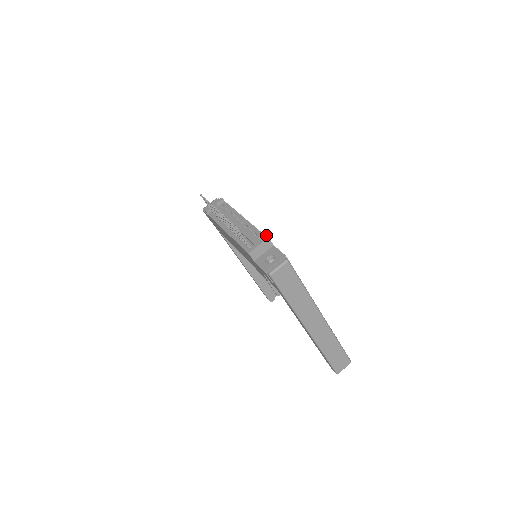
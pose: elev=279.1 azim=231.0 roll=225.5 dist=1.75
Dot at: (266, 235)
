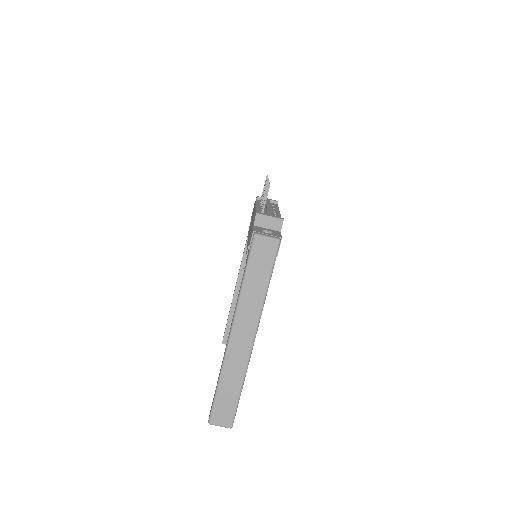
Dot at: occluded
